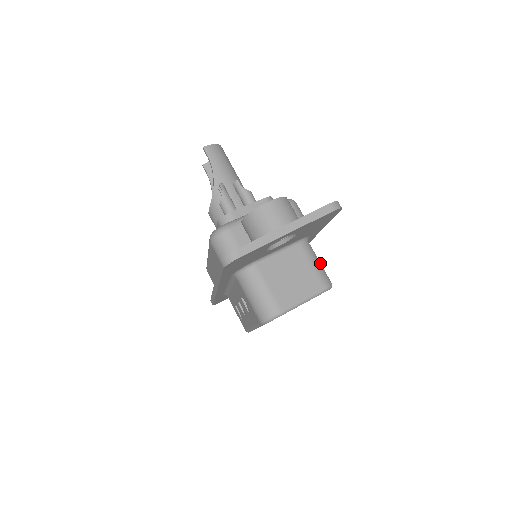
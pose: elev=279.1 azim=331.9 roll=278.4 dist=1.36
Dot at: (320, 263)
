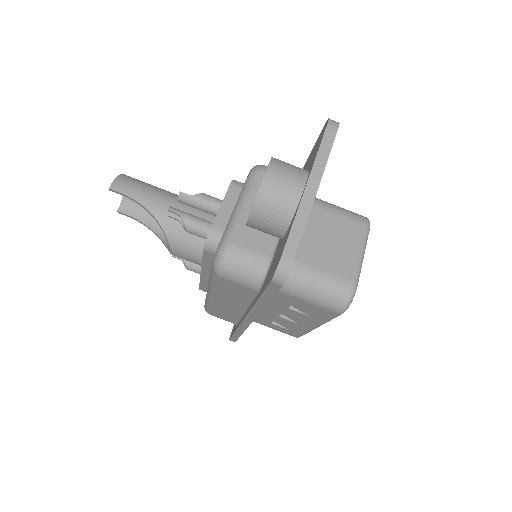
Dot at: (338, 206)
